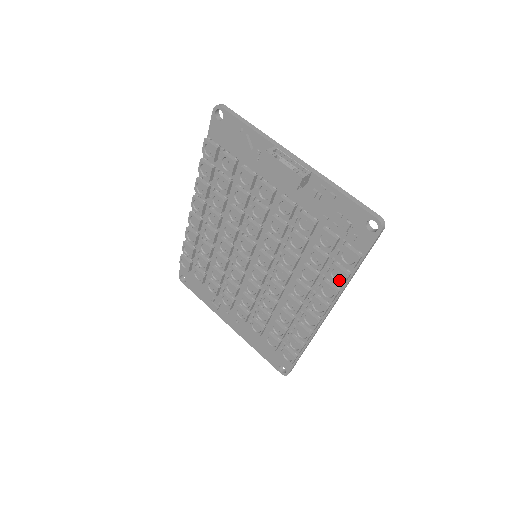
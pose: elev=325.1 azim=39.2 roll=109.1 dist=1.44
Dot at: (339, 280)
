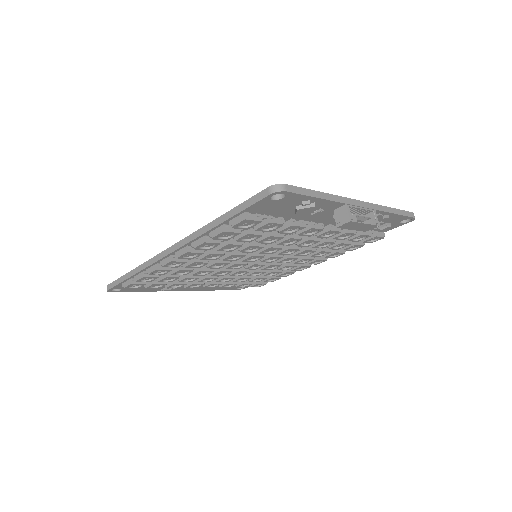
Dot at: (352, 248)
